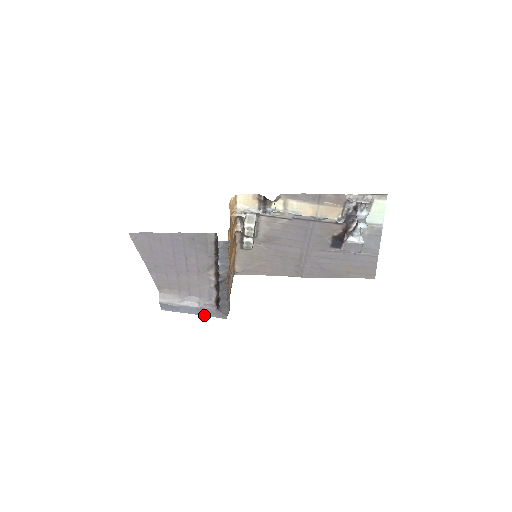
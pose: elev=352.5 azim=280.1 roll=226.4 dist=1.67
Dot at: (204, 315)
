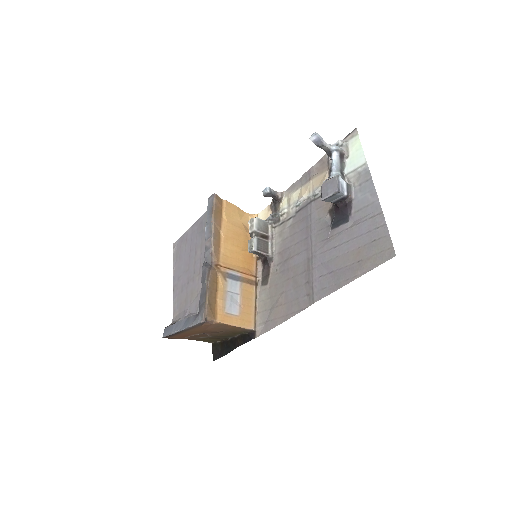
Dot at: (186, 327)
